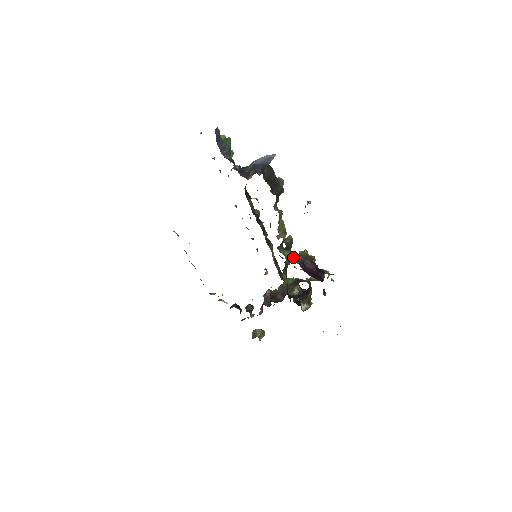
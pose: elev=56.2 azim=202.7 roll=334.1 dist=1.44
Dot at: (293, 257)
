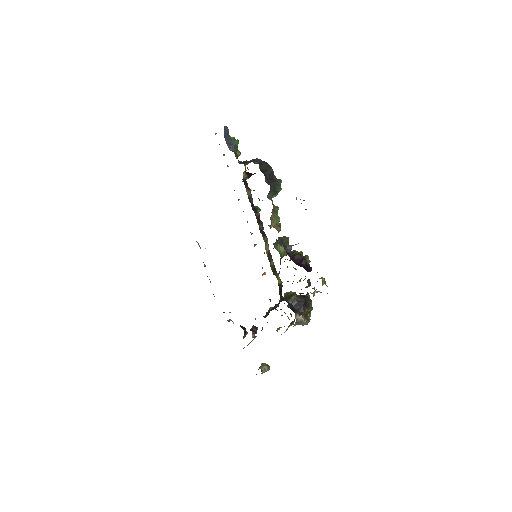
Dot at: (286, 253)
